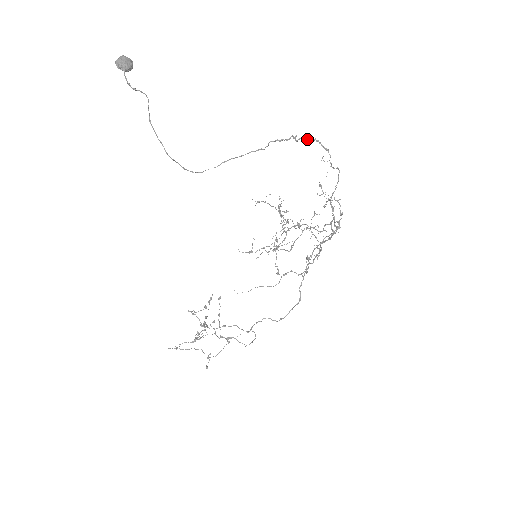
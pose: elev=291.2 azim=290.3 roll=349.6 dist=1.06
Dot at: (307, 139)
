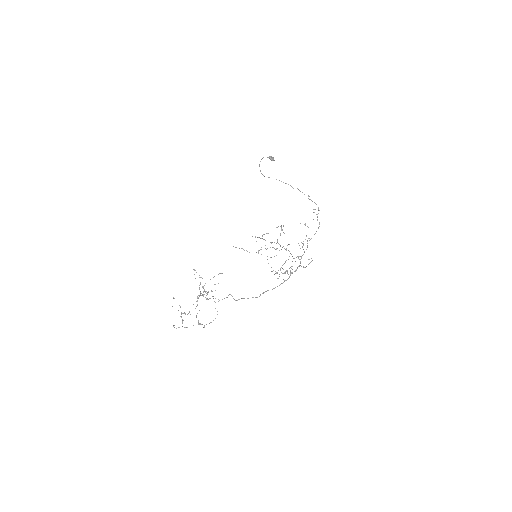
Dot at: (314, 202)
